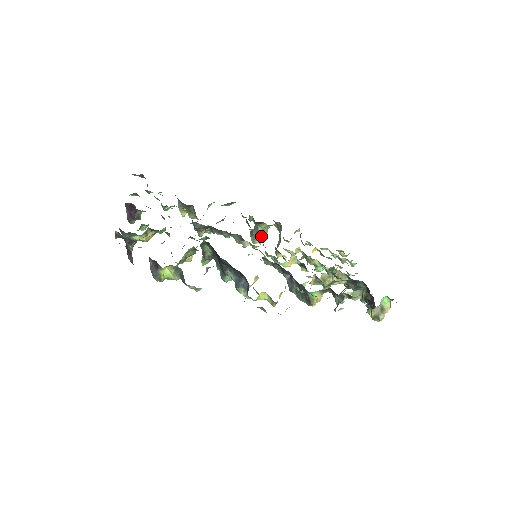
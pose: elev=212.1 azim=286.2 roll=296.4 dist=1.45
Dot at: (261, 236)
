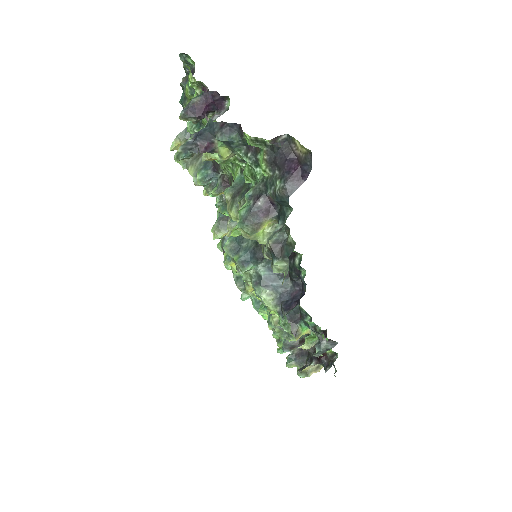
Dot at: occluded
